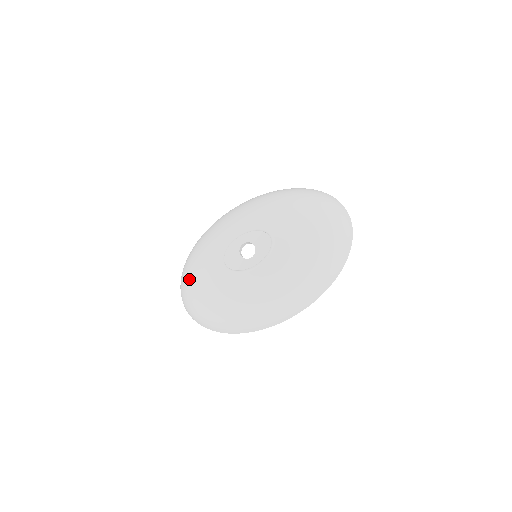
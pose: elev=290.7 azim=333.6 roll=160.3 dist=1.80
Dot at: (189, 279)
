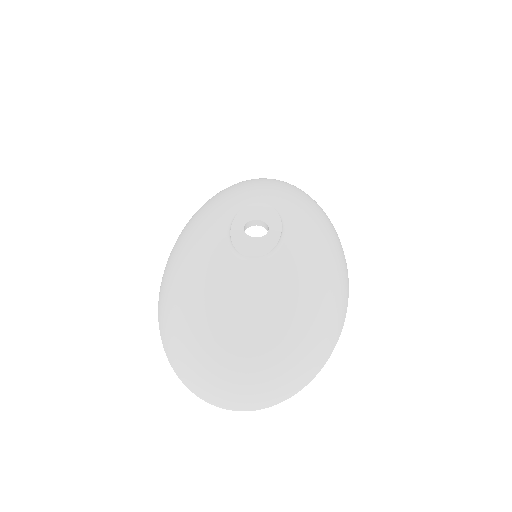
Dot at: (216, 337)
